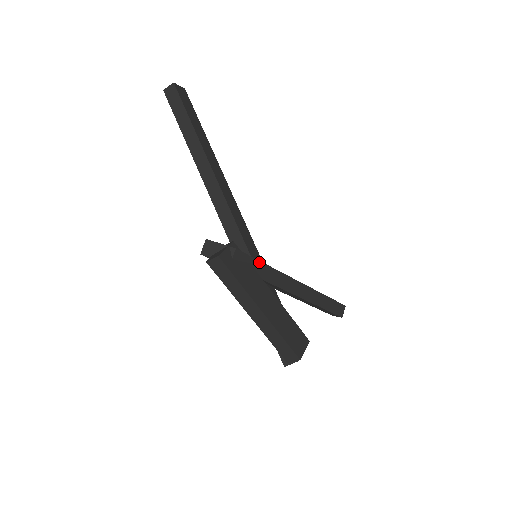
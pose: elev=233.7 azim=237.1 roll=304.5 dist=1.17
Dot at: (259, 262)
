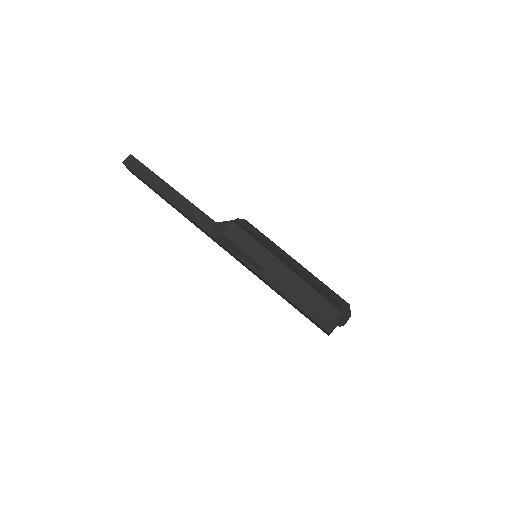
Dot at: (266, 238)
